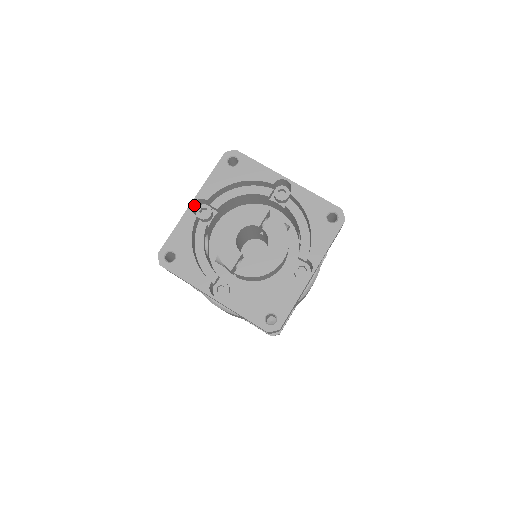
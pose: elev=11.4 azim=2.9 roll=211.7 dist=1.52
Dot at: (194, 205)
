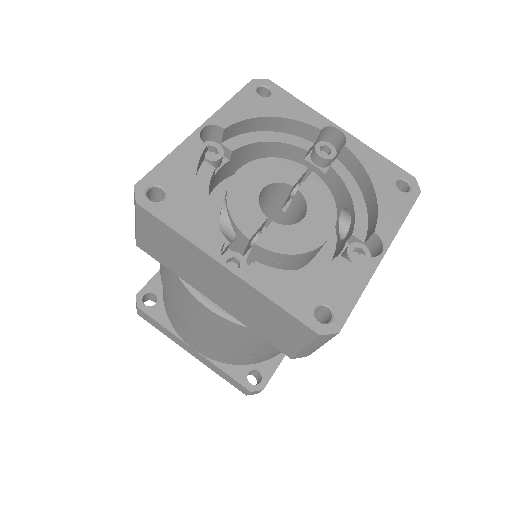
Dot at: (201, 134)
